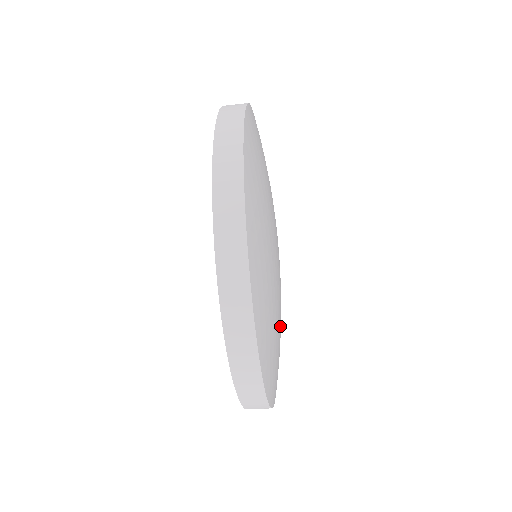
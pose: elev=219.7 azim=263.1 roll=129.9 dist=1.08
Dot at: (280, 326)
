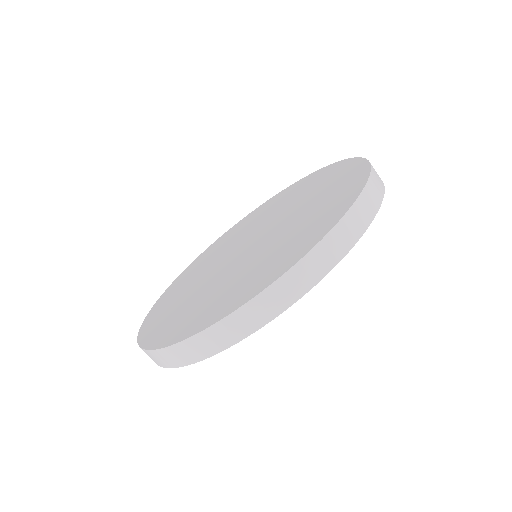
Dot at: occluded
